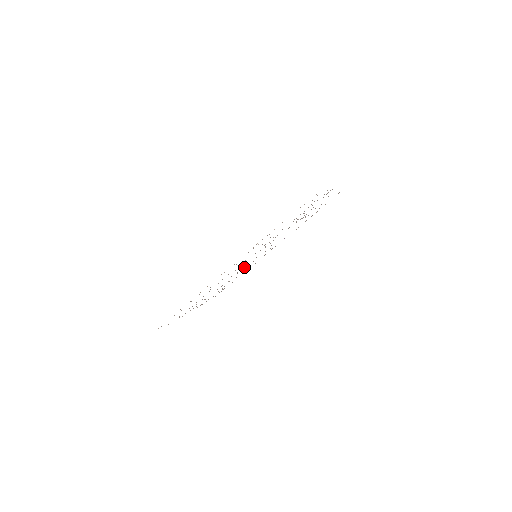
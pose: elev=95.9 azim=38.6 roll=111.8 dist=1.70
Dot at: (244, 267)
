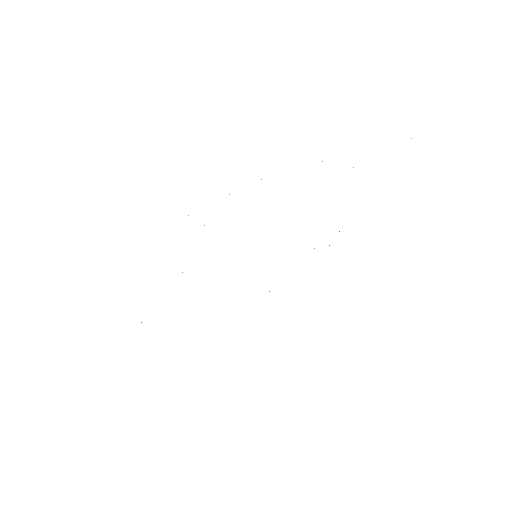
Dot at: occluded
